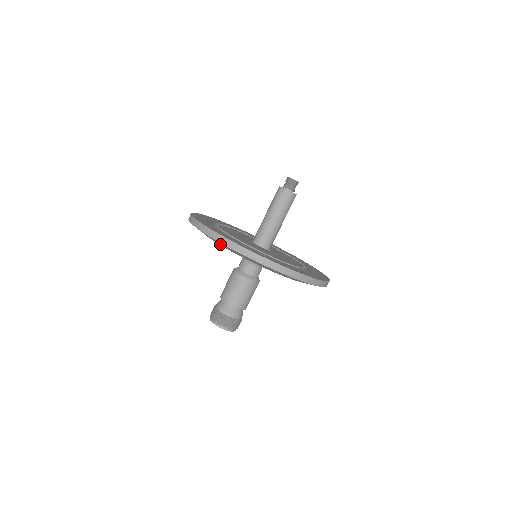
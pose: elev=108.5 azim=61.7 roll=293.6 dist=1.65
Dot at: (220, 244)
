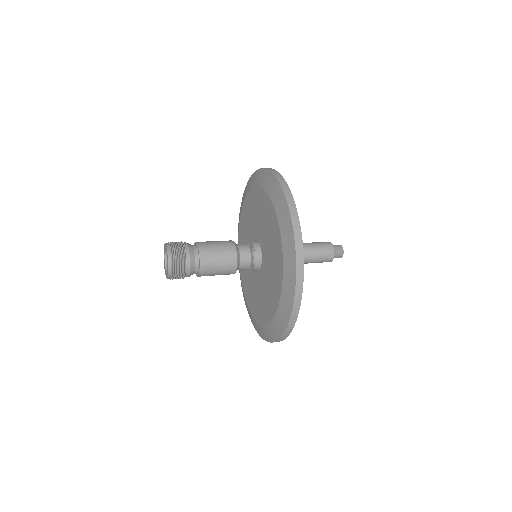
Dot at: (254, 181)
